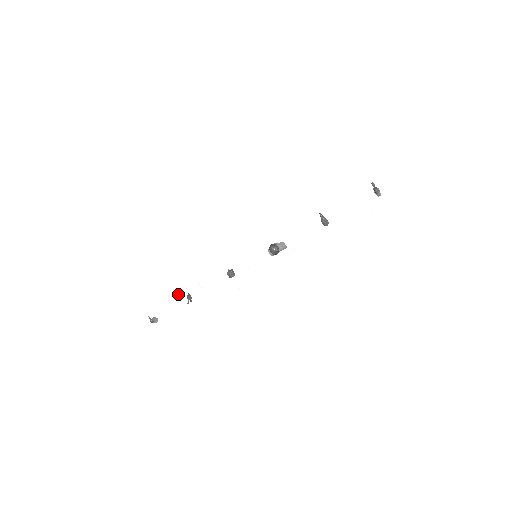
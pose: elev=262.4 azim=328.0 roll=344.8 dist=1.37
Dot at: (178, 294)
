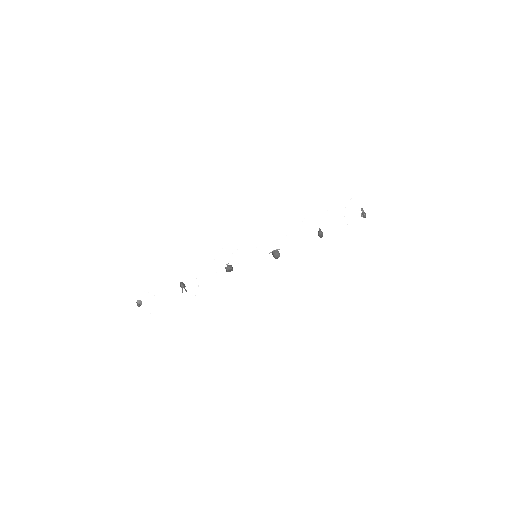
Dot at: (167, 281)
